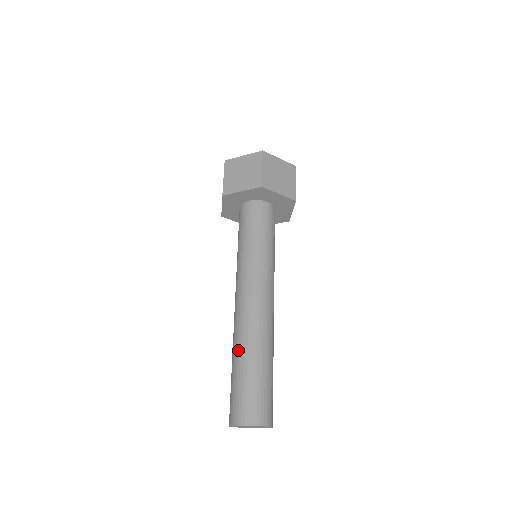
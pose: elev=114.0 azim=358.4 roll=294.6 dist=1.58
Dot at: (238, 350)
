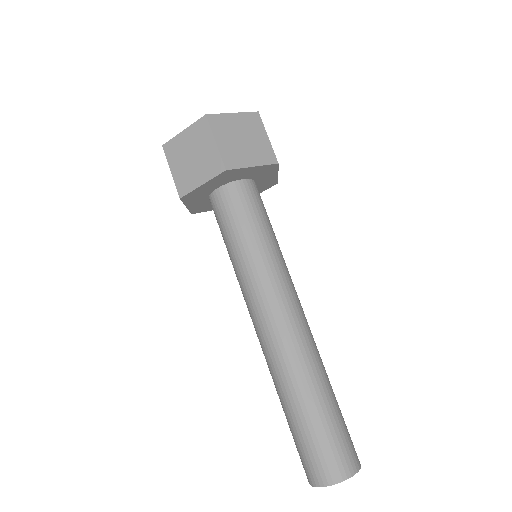
Dot at: (283, 394)
